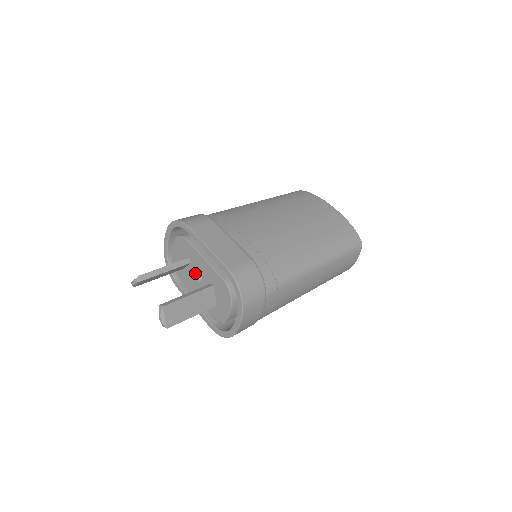
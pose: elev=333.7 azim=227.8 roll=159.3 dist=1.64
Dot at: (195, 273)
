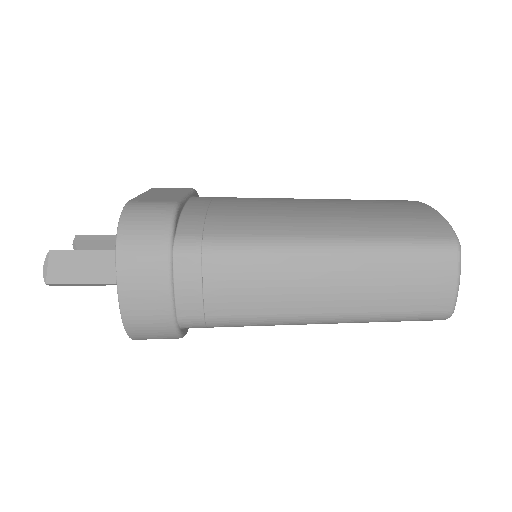
Dot at: occluded
